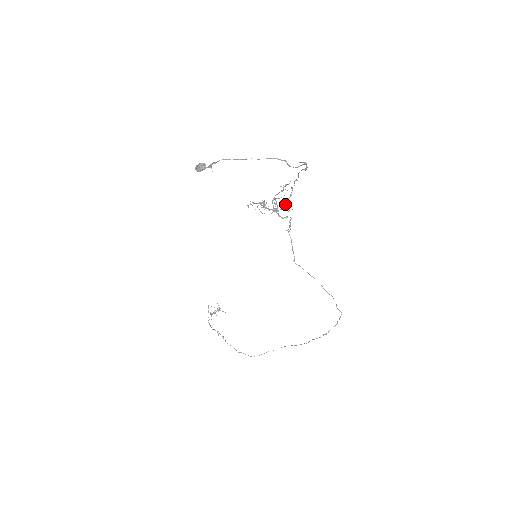
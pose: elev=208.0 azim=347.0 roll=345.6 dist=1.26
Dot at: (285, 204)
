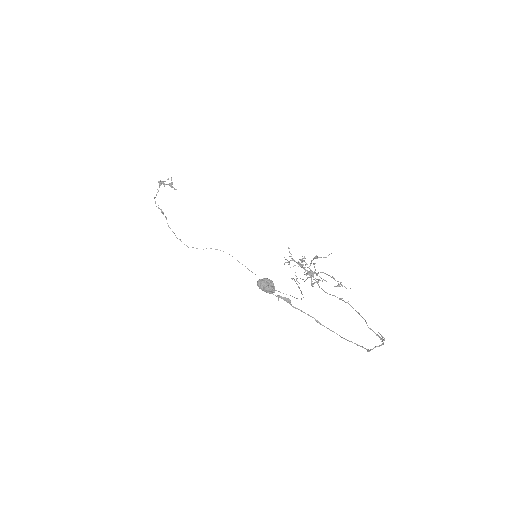
Dot at: (327, 293)
